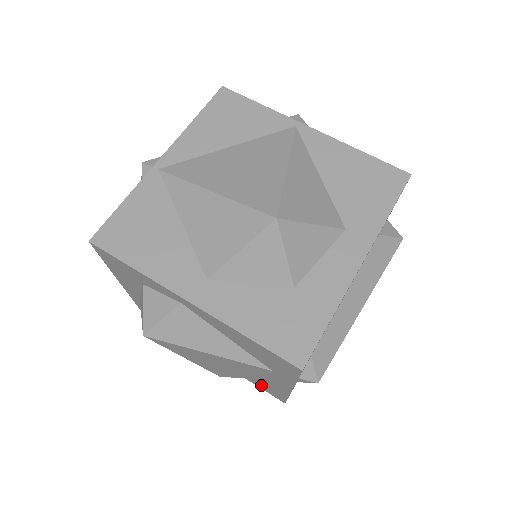
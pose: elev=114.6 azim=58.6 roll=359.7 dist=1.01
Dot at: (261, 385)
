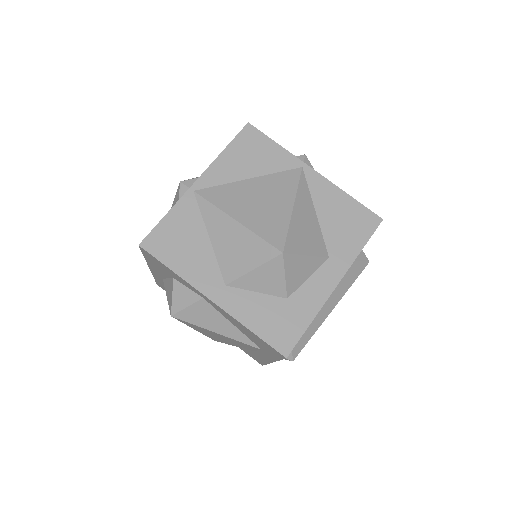
Dot at: (246, 351)
